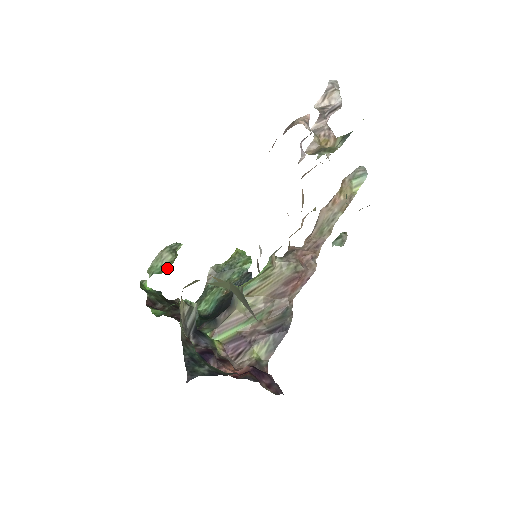
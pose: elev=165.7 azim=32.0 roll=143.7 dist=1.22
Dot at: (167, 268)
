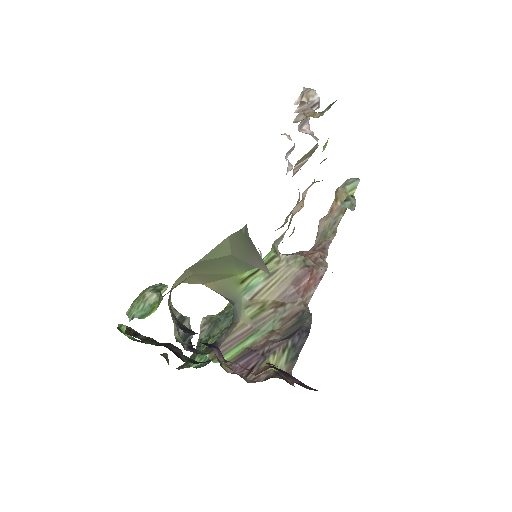
Dot at: (151, 311)
